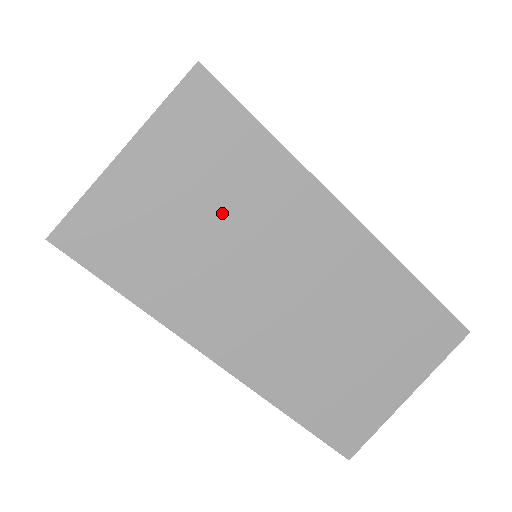
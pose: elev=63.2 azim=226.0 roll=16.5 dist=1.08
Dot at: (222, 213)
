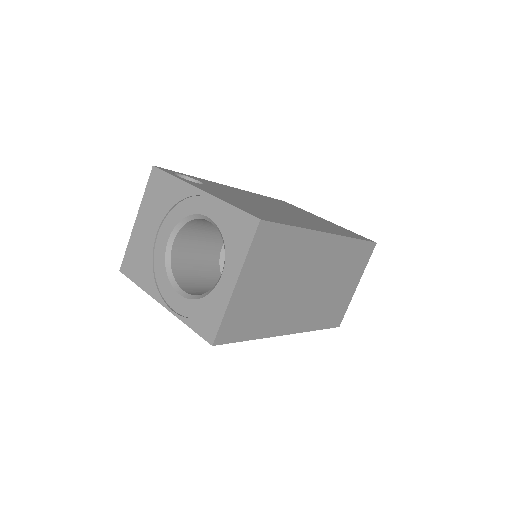
Dot at: (280, 275)
